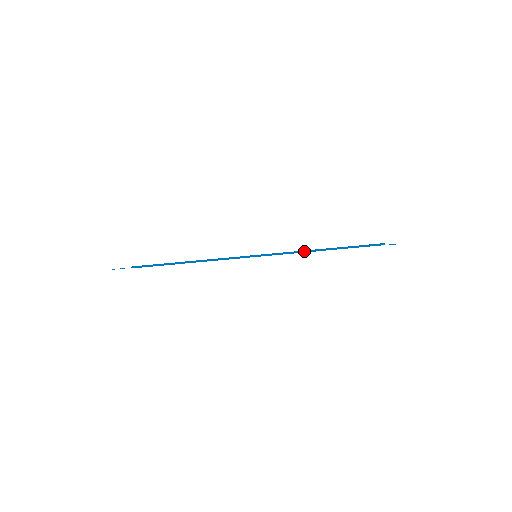
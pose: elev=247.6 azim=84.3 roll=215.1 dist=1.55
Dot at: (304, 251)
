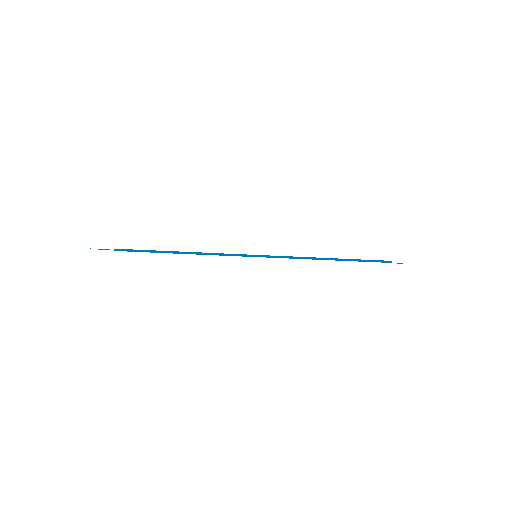
Dot at: (308, 258)
